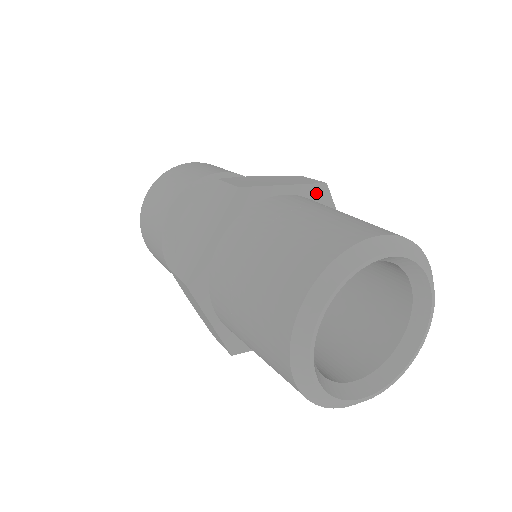
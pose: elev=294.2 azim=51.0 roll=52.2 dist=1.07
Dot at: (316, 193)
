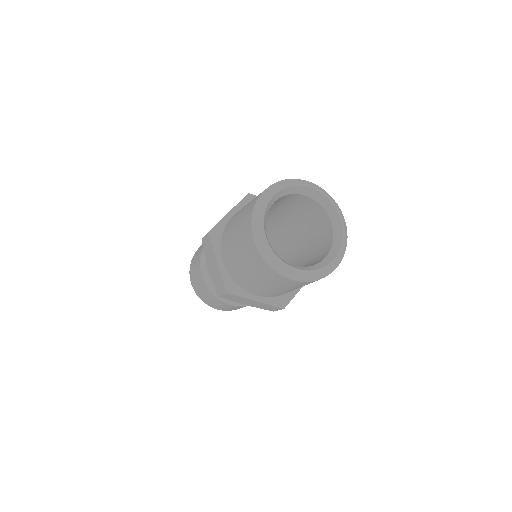
Dot at: (248, 202)
